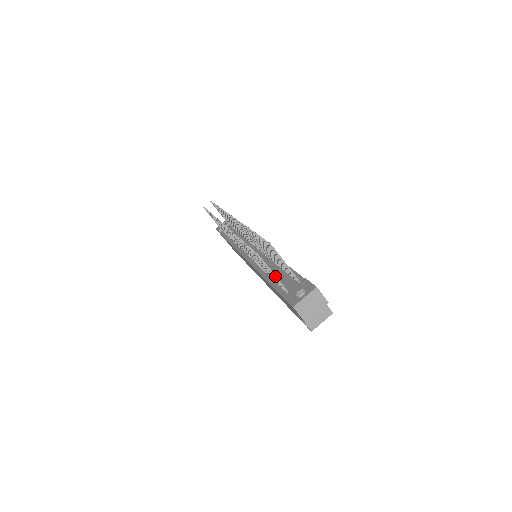
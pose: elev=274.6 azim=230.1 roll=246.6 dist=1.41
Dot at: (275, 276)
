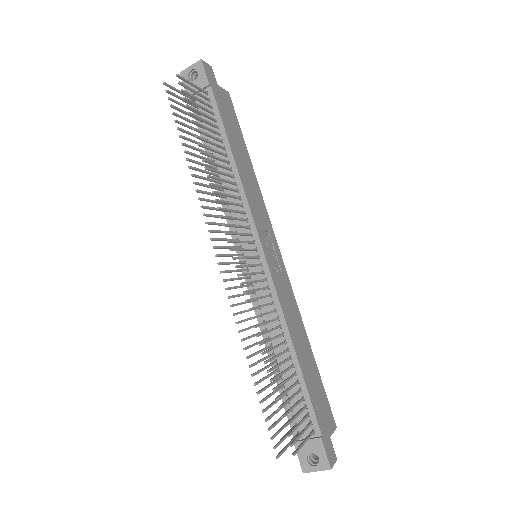
Dot at: occluded
